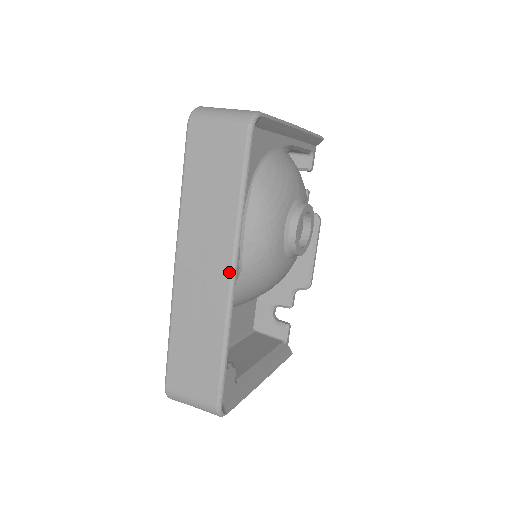
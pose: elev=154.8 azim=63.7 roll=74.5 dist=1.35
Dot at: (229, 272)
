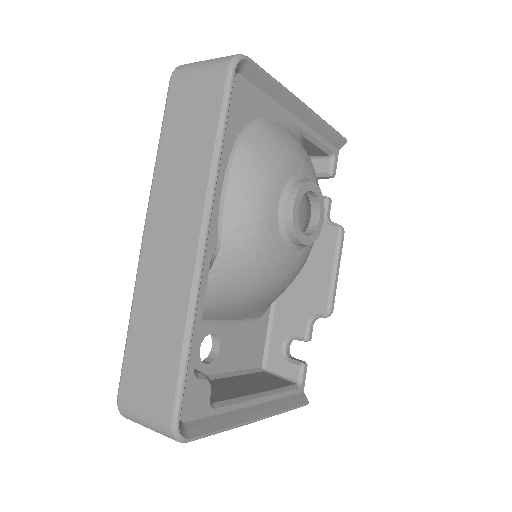
Dot at: (198, 235)
